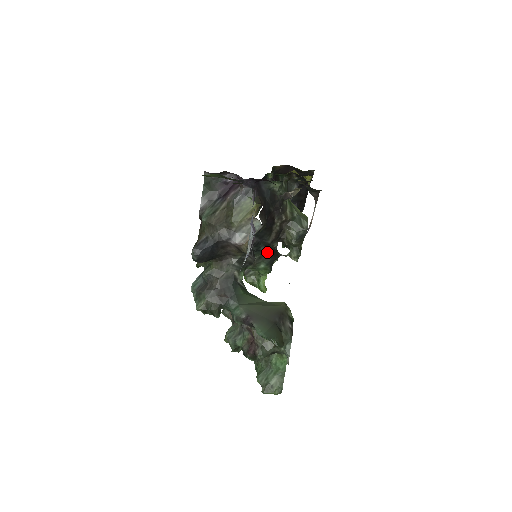
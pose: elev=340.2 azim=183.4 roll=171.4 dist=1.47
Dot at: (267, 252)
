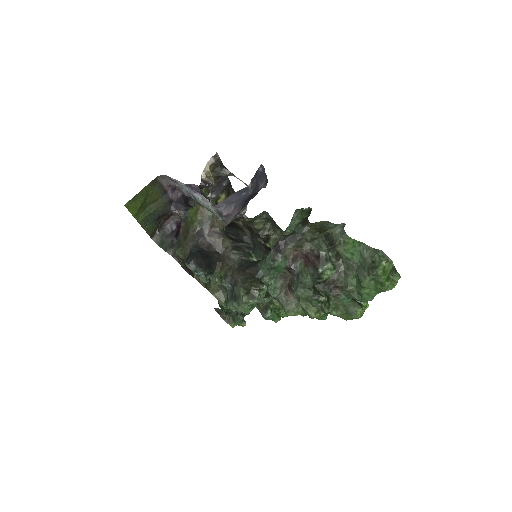
Dot at: (263, 252)
